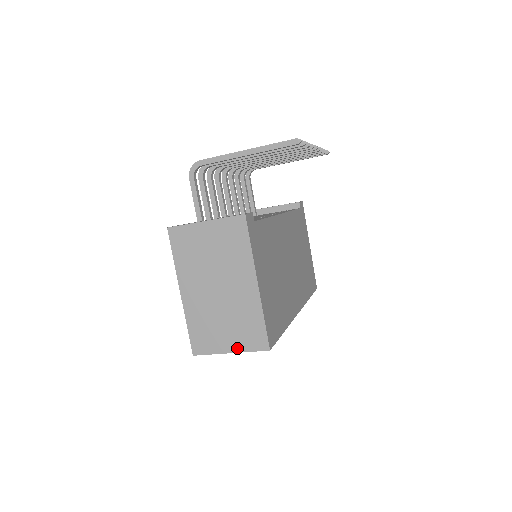
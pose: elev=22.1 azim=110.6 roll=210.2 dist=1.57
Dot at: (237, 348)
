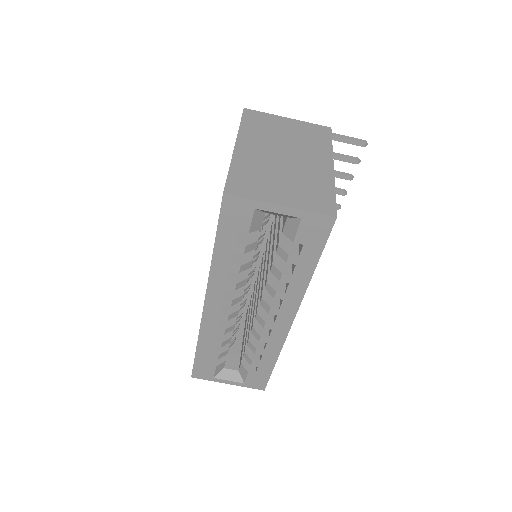
Dot at: (292, 204)
